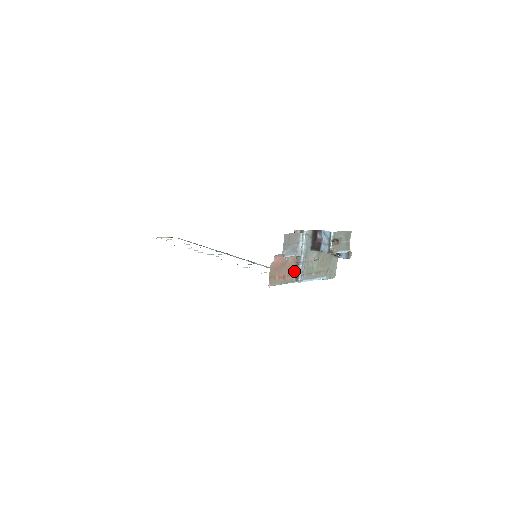
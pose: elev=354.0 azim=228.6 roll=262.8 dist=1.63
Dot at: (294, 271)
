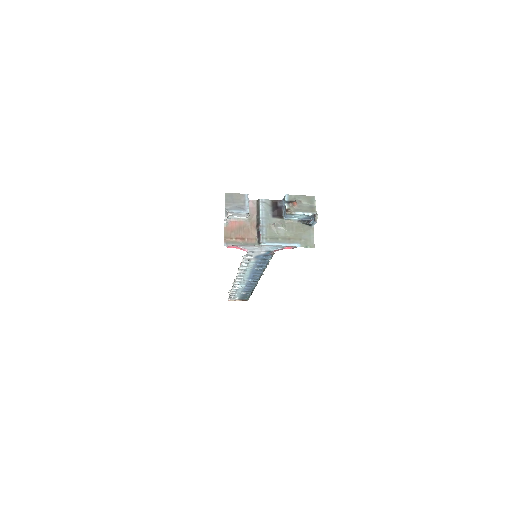
Dot at: (256, 236)
